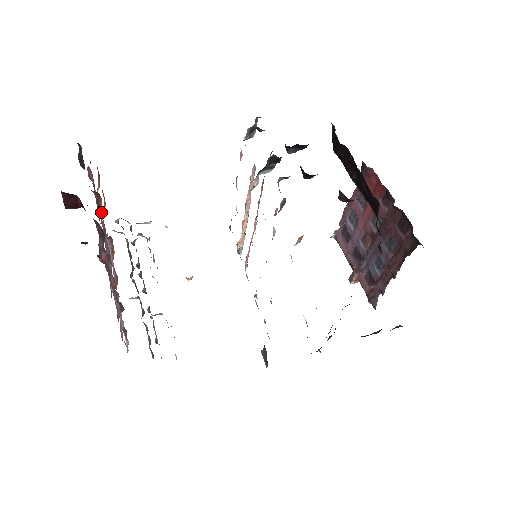
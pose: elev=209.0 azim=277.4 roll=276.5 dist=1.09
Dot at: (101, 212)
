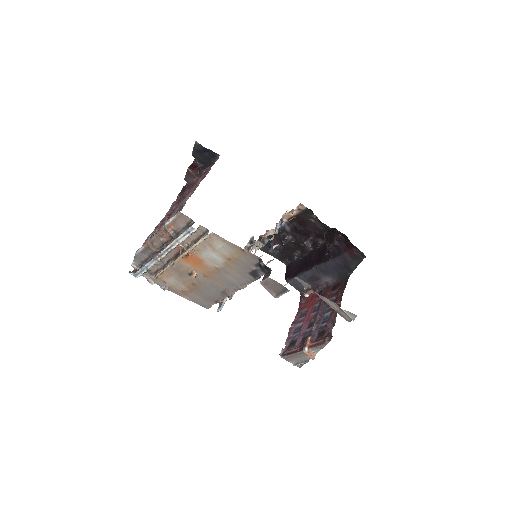
Dot at: occluded
